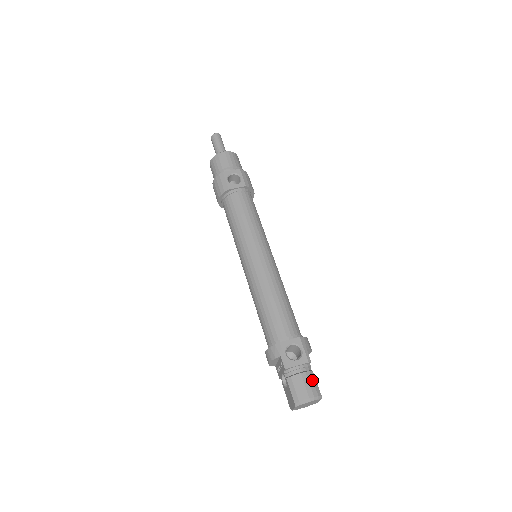
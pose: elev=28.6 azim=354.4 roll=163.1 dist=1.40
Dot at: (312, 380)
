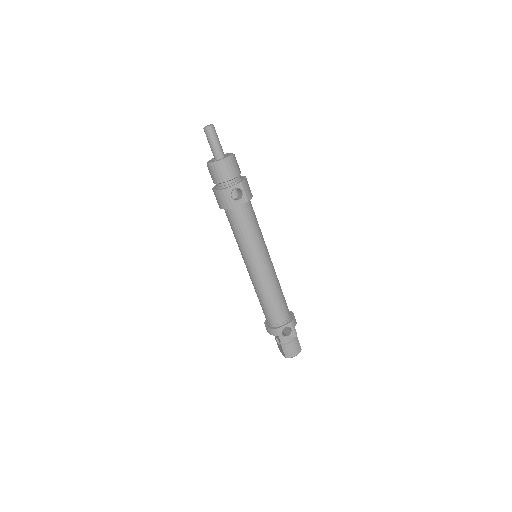
Dot at: (297, 344)
